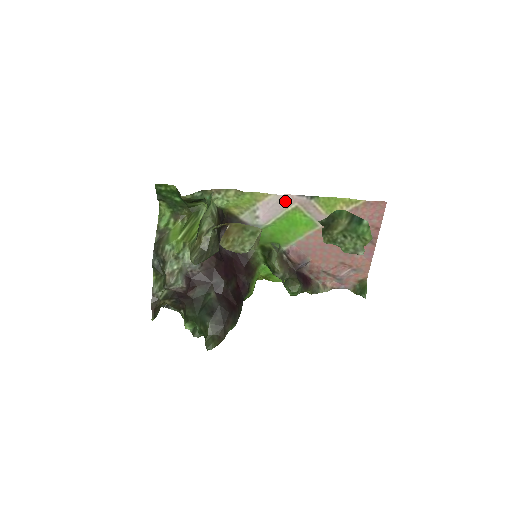
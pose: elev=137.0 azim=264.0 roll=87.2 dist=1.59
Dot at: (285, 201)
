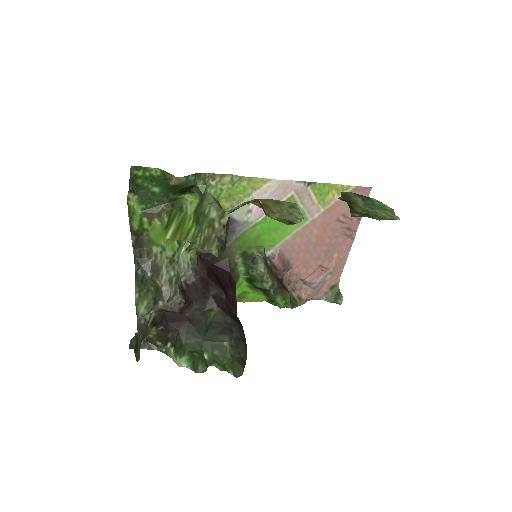
Dot at: (283, 189)
